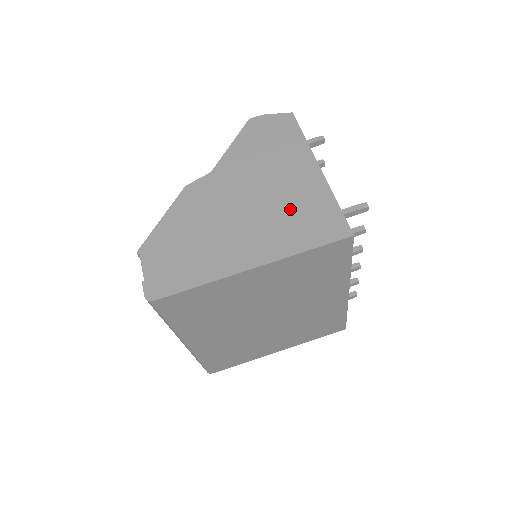
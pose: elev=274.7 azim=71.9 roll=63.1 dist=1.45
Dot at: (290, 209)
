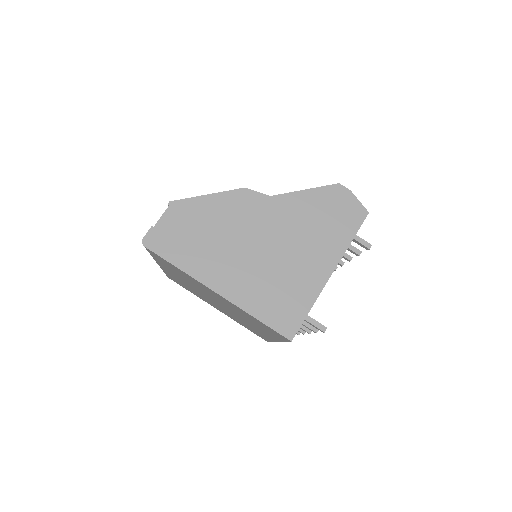
Dot at: (281, 281)
